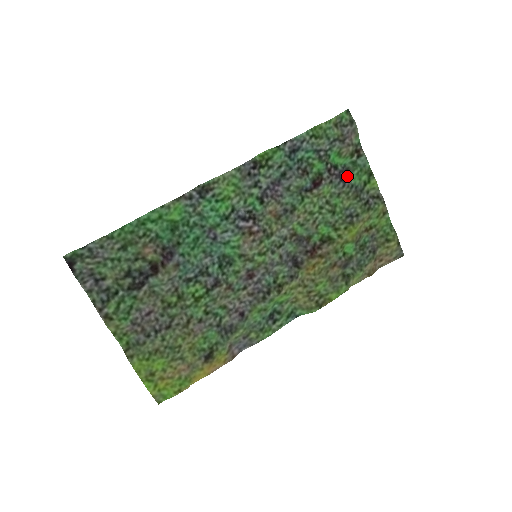
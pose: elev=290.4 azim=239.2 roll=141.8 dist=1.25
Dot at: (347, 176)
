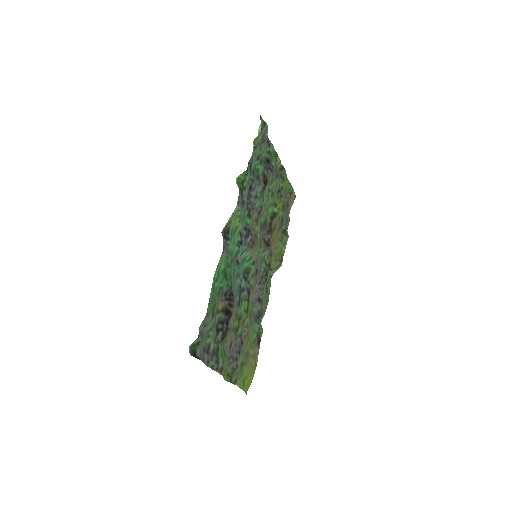
Dot at: (271, 165)
